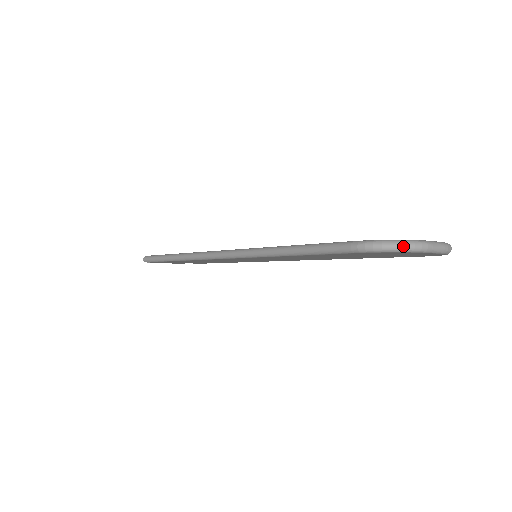
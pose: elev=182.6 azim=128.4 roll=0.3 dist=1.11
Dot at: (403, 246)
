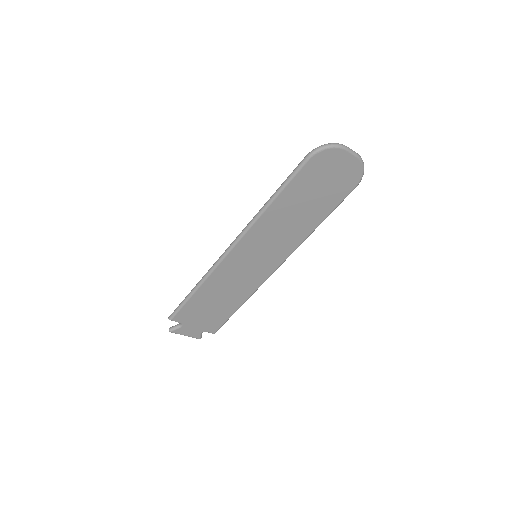
Dot at: (331, 144)
